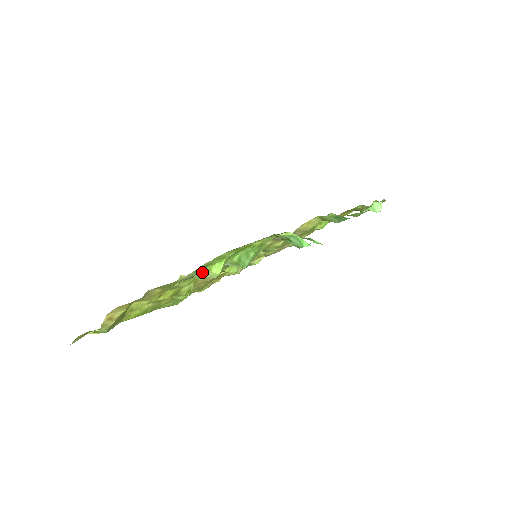
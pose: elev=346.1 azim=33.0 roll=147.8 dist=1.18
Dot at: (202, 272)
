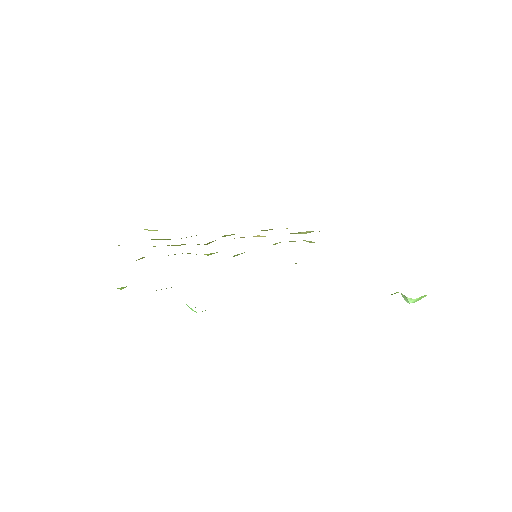
Dot at: occluded
